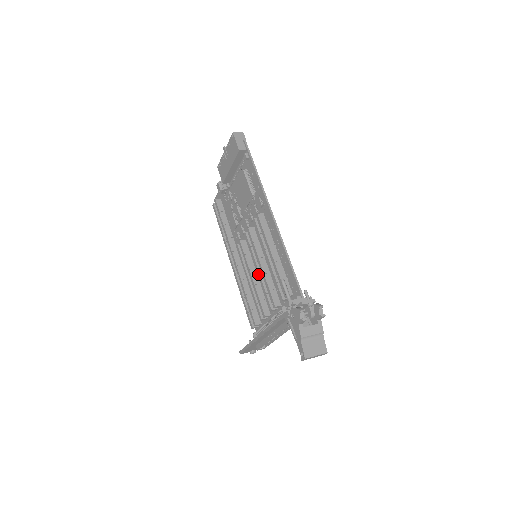
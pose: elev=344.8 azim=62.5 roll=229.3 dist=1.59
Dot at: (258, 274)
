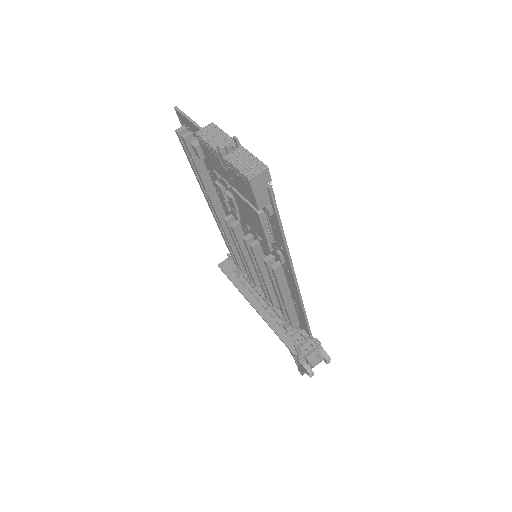
Dot at: (257, 276)
